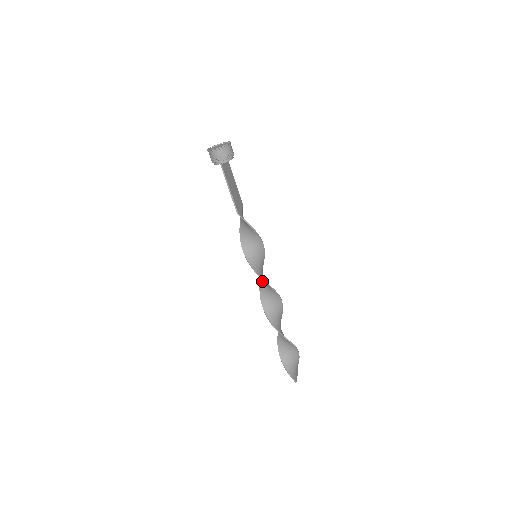
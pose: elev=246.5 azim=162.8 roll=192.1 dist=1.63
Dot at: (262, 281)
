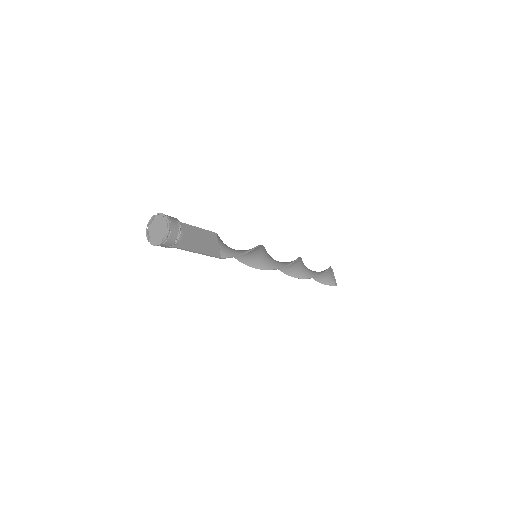
Dot at: occluded
